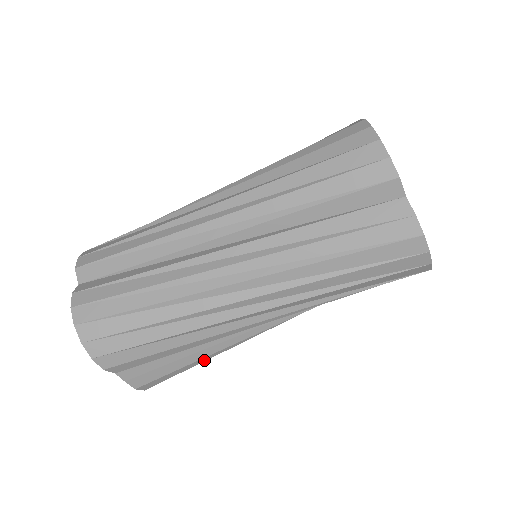
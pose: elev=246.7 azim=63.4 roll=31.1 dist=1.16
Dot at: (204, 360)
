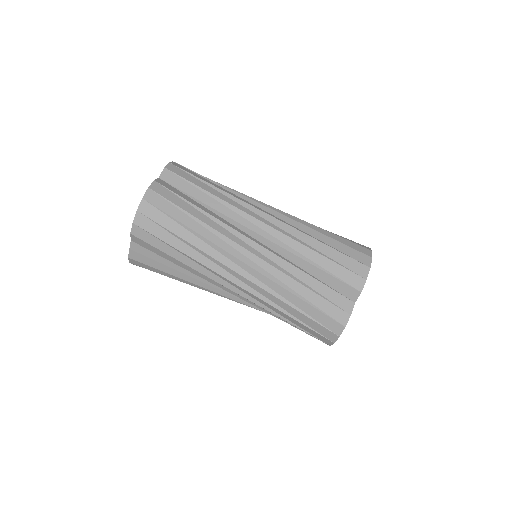
Dot at: (176, 279)
